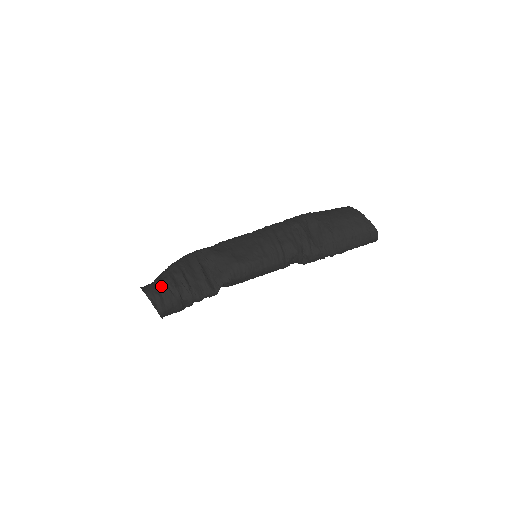
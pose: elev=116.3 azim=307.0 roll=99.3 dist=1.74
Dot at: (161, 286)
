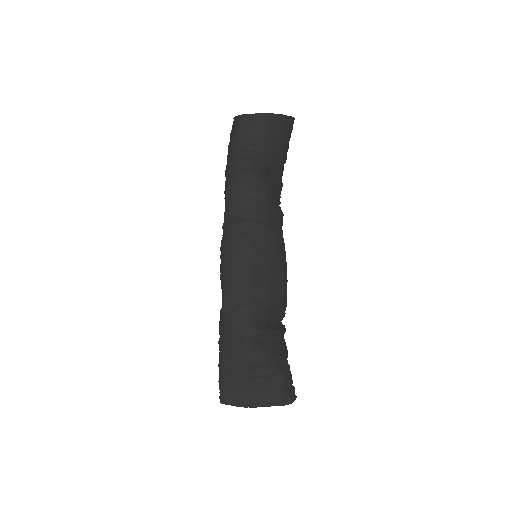
Dot at: (288, 384)
